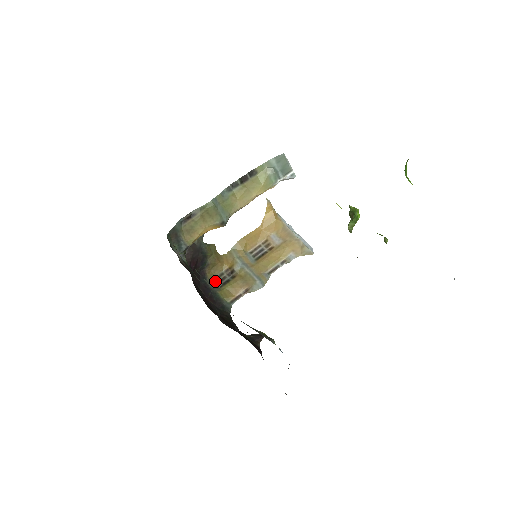
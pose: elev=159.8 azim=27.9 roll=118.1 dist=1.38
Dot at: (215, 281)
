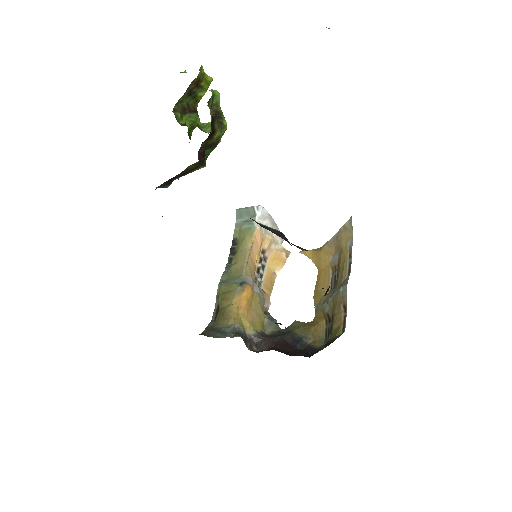
Dot at: (326, 341)
